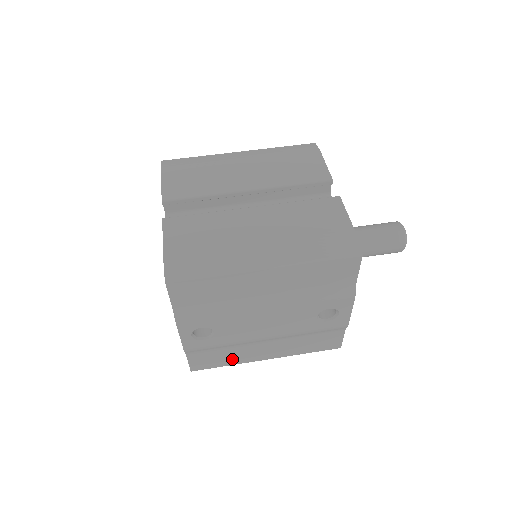
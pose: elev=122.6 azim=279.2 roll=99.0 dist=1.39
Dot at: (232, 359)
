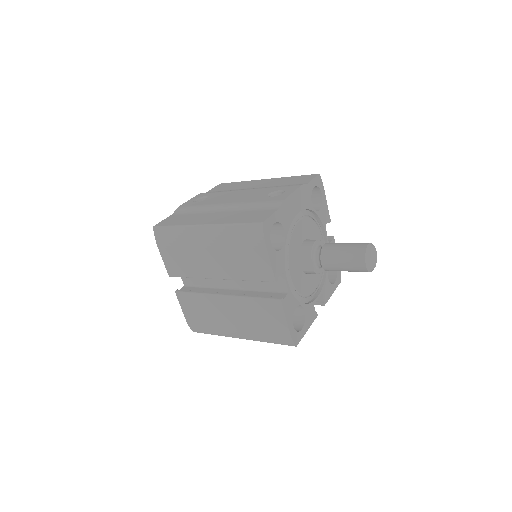
Dot at: (186, 221)
